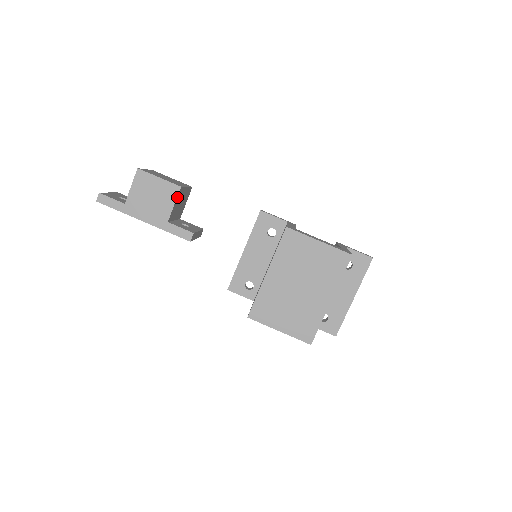
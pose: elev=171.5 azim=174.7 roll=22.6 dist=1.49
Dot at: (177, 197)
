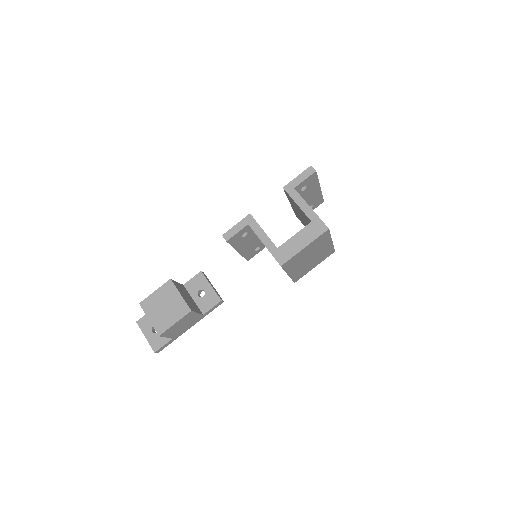
Dot at: (194, 311)
